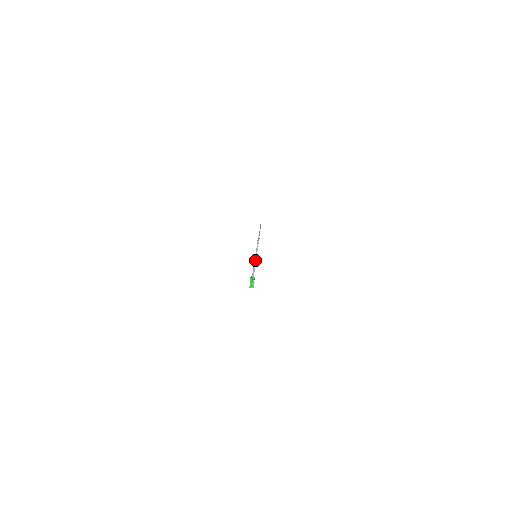
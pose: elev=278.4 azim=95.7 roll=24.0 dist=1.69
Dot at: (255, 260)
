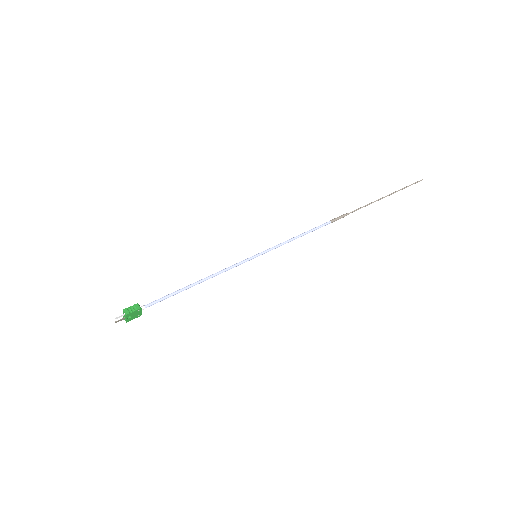
Dot at: (231, 266)
